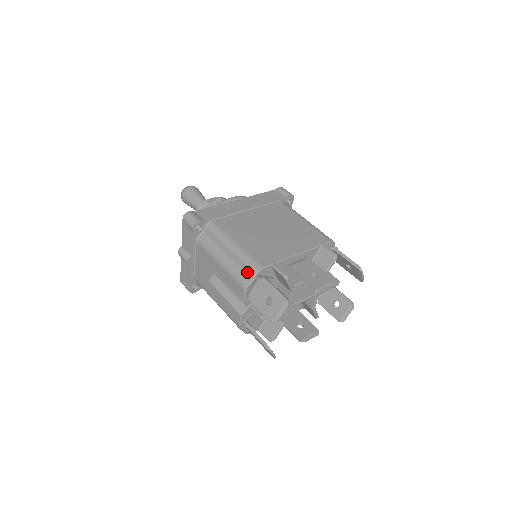
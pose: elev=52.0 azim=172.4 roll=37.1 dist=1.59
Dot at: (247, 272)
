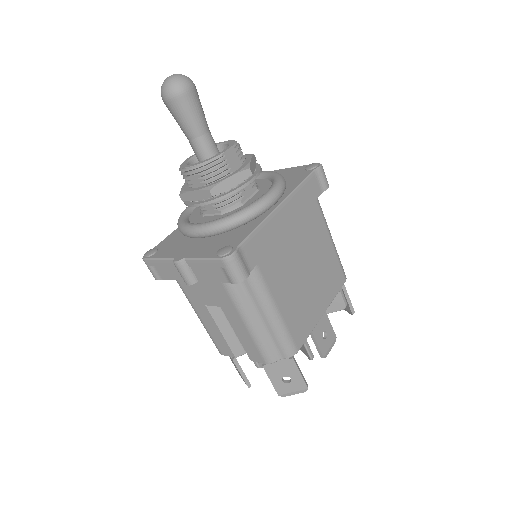
Dot at: (279, 350)
